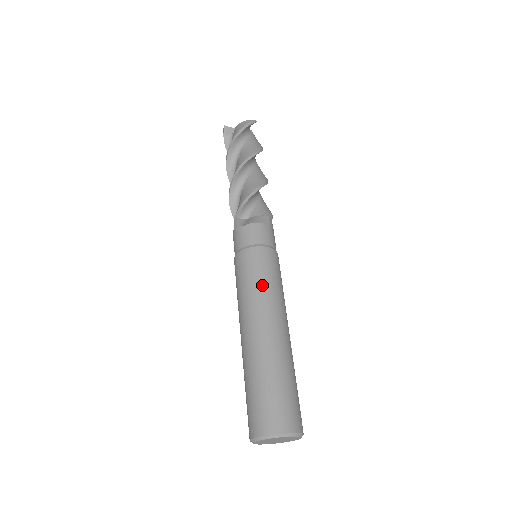
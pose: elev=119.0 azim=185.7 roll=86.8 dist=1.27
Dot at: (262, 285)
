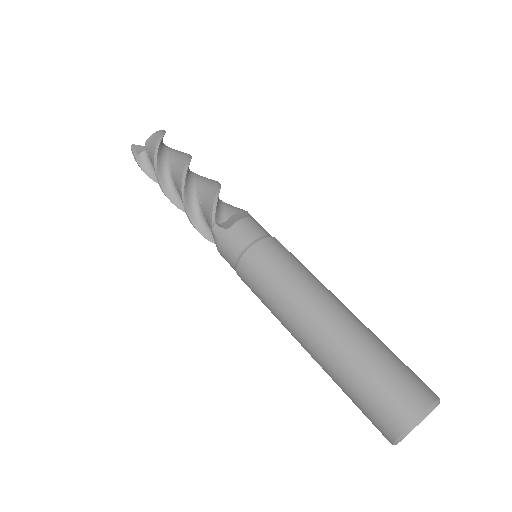
Dot at: (296, 273)
